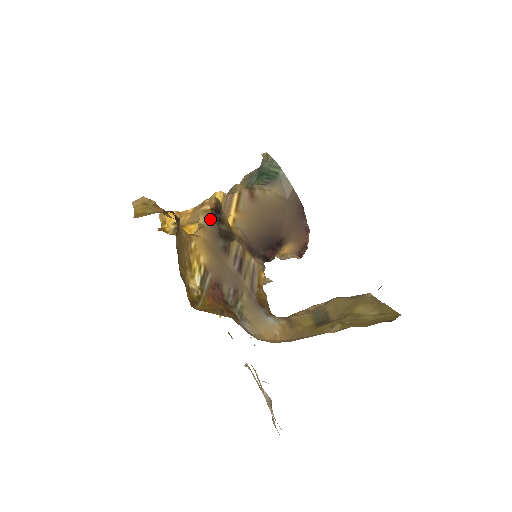
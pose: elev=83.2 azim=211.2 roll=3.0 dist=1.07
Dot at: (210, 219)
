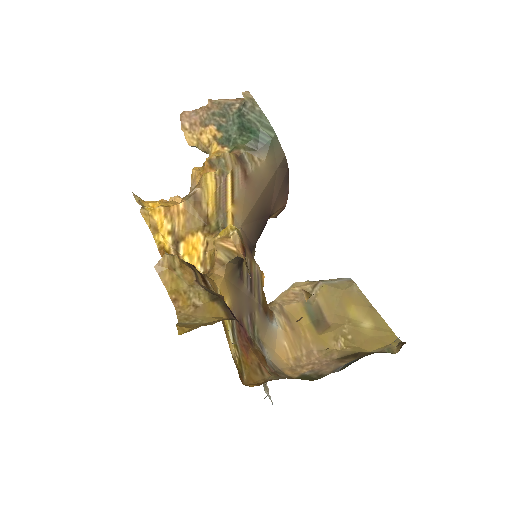
Dot at: (233, 259)
